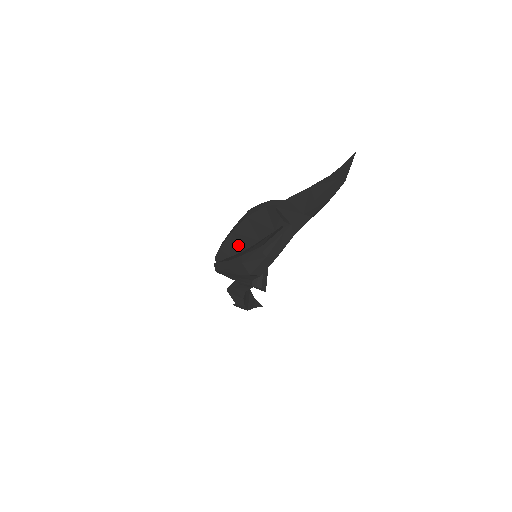
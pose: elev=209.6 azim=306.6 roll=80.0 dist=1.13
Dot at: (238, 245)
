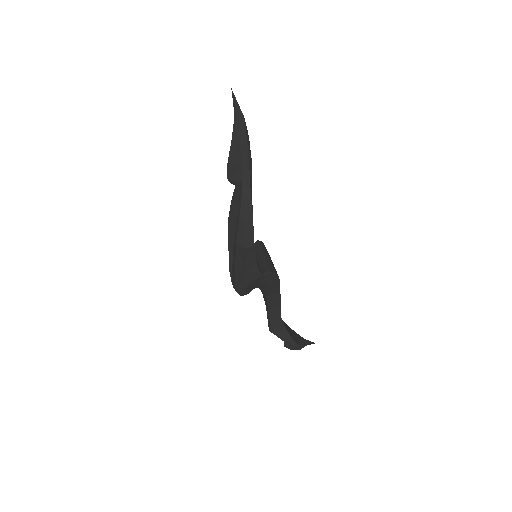
Dot at: occluded
